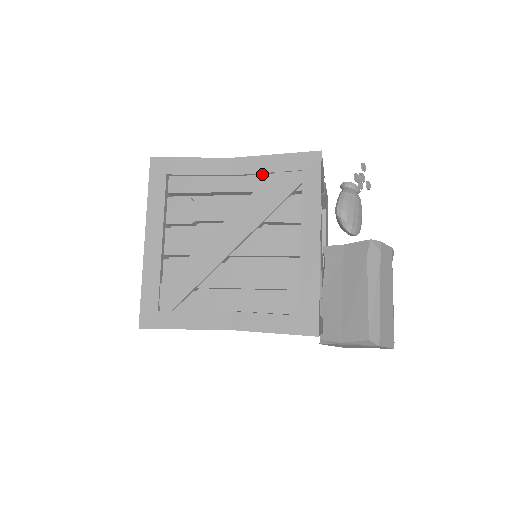
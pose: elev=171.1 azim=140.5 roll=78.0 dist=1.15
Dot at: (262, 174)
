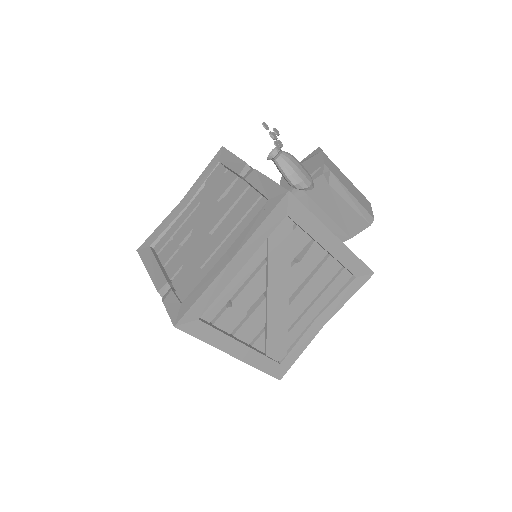
Dot at: (260, 244)
